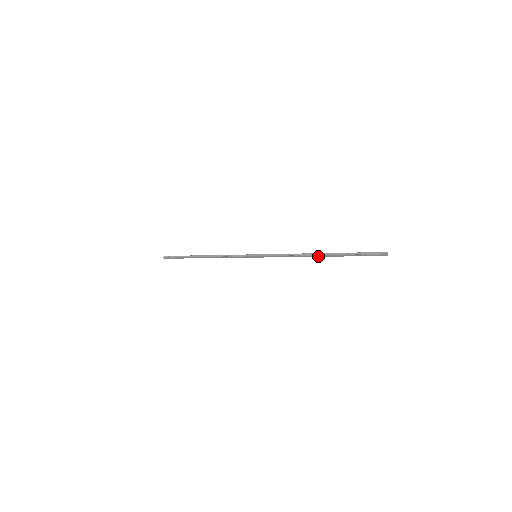
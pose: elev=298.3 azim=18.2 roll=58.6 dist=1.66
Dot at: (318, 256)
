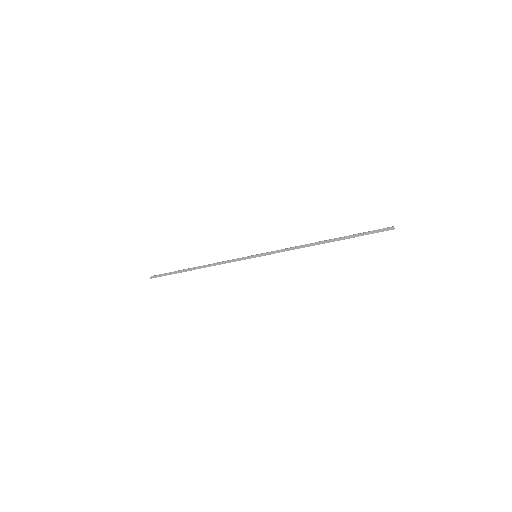
Dot at: (323, 243)
